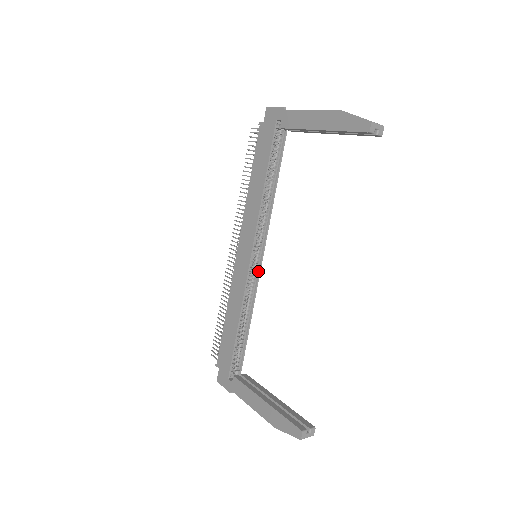
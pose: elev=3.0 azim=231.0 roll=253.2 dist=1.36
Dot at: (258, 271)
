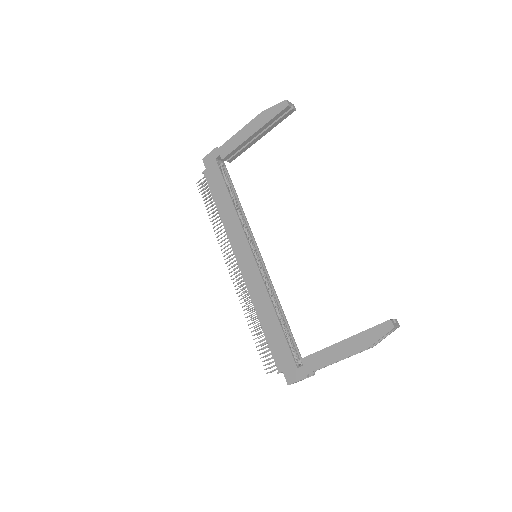
Dot at: (264, 268)
